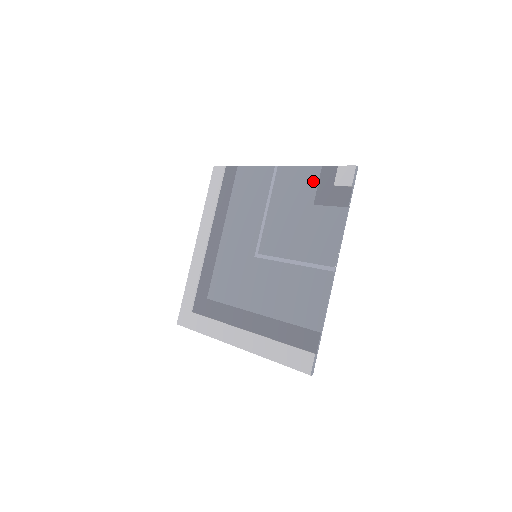
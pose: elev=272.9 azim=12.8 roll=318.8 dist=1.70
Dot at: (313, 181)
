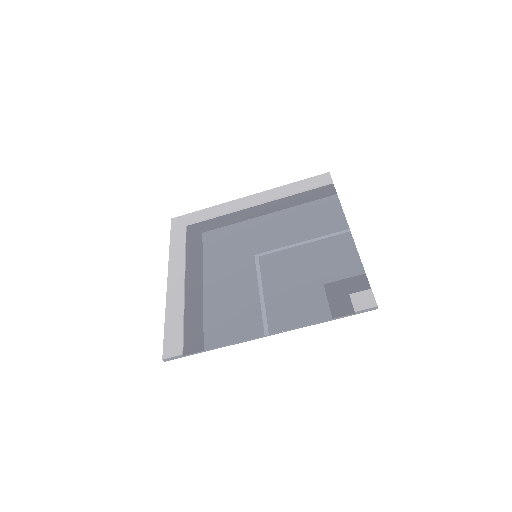
Dot at: (347, 272)
